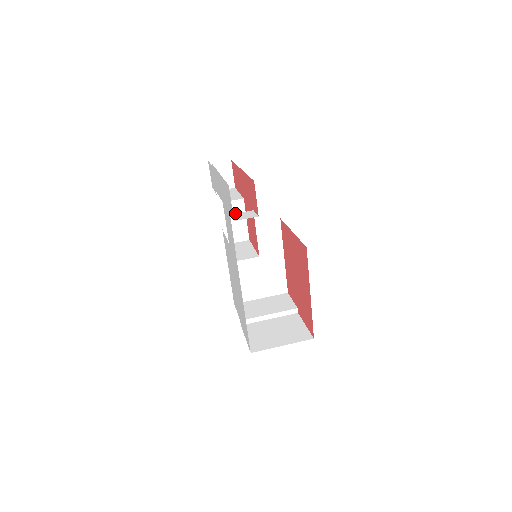
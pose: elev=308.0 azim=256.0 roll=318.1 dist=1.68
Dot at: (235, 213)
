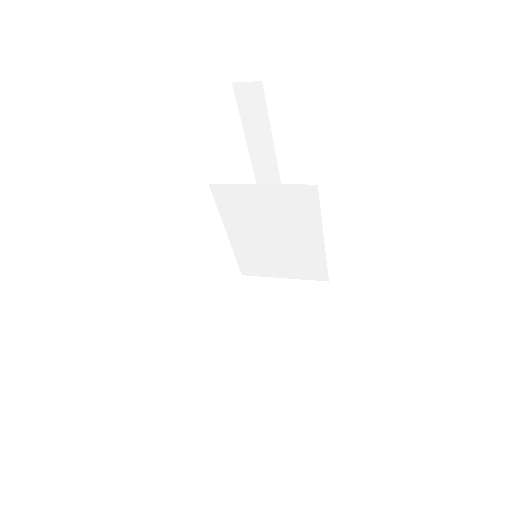
Dot at: occluded
